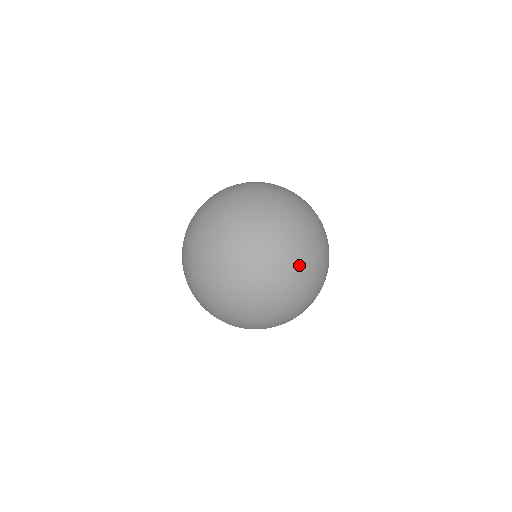
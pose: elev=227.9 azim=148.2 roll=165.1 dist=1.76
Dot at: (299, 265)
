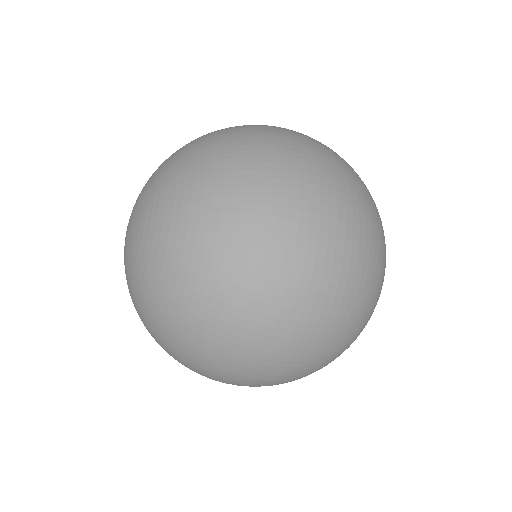
Dot at: (255, 359)
